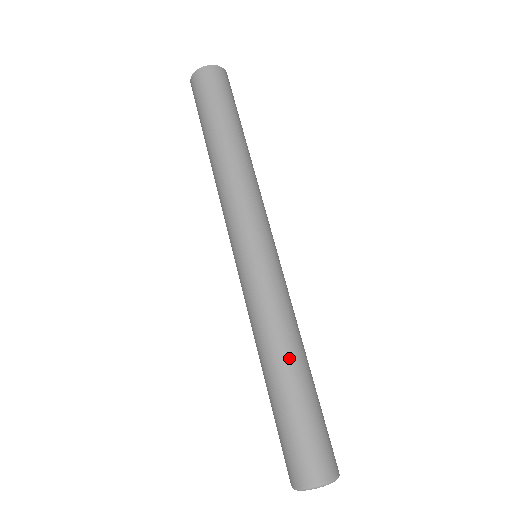
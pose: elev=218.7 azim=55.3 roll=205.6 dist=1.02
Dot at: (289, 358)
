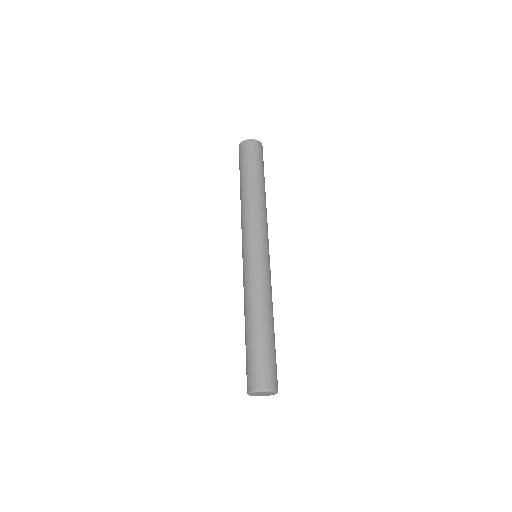
Dot at: (268, 316)
